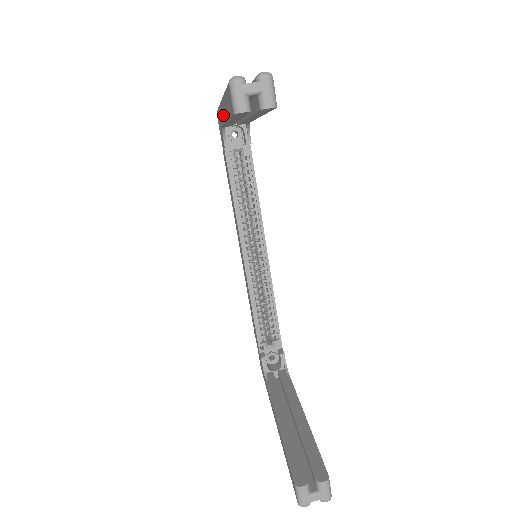
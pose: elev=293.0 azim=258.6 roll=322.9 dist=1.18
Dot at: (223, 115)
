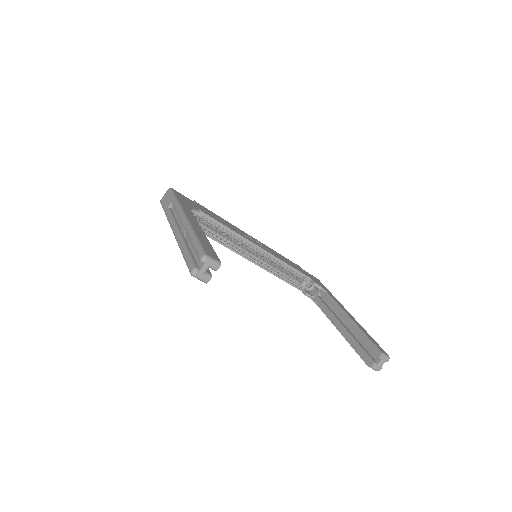
Dot at: occluded
